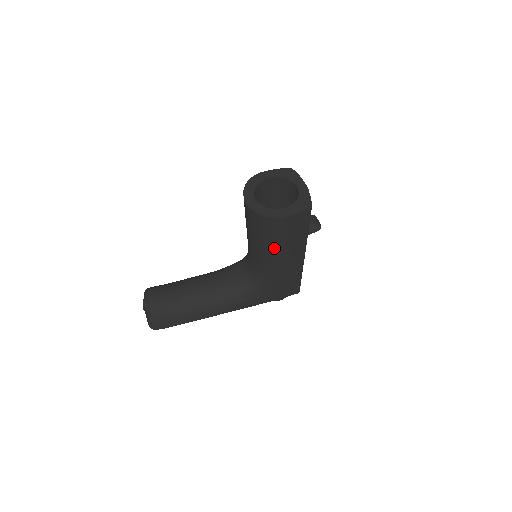
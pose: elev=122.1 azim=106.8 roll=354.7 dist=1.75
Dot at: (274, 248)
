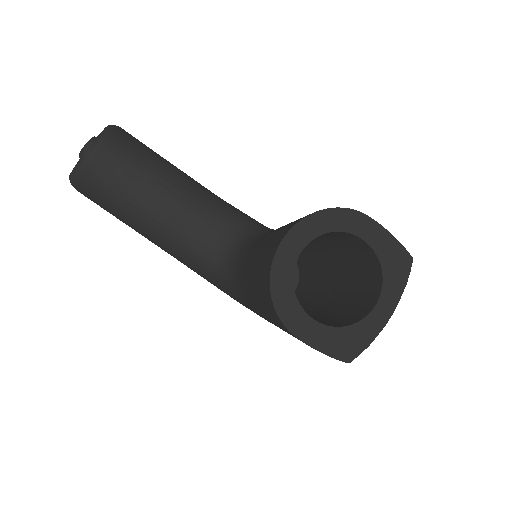
Dot at: (261, 310)
